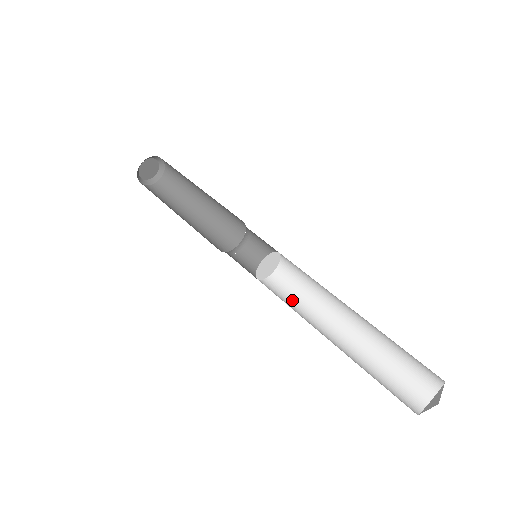
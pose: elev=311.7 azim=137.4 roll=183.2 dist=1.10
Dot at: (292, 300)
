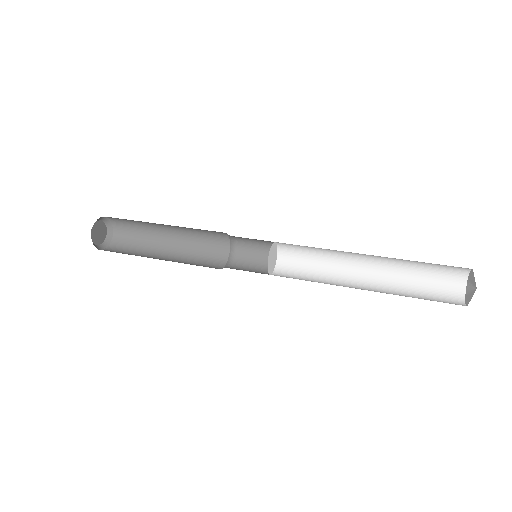
Dot at: (310, 271)
